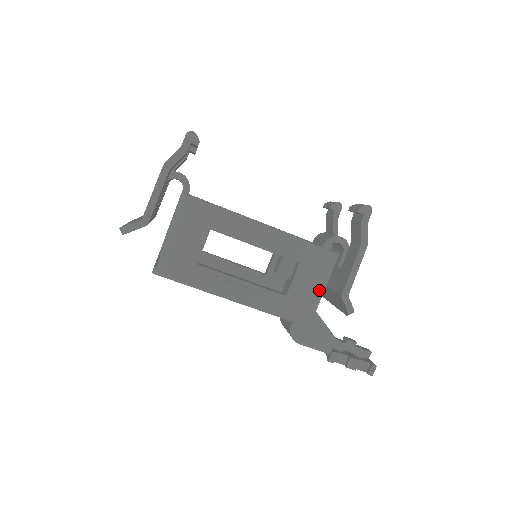
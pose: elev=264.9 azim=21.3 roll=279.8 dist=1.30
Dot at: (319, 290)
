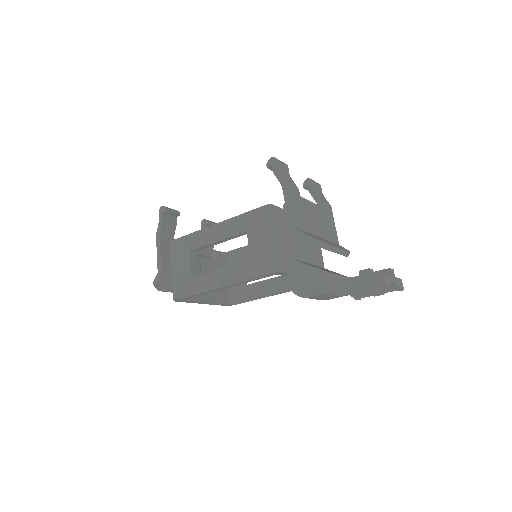
Dot at: (269, 239)
